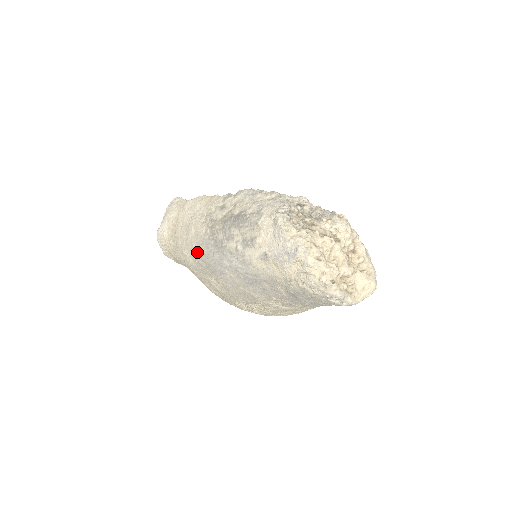
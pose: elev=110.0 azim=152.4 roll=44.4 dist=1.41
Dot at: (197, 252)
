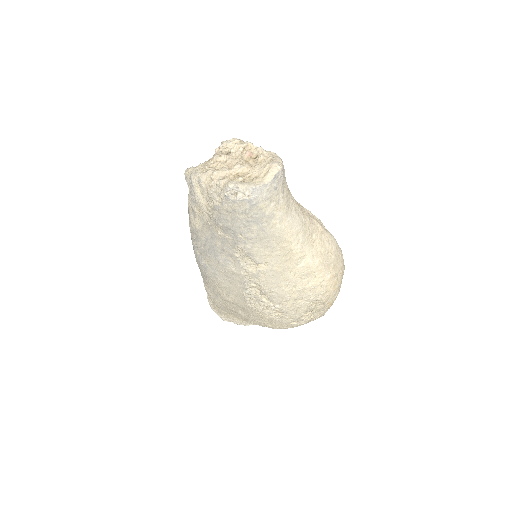
Dot at: (201, 274)
